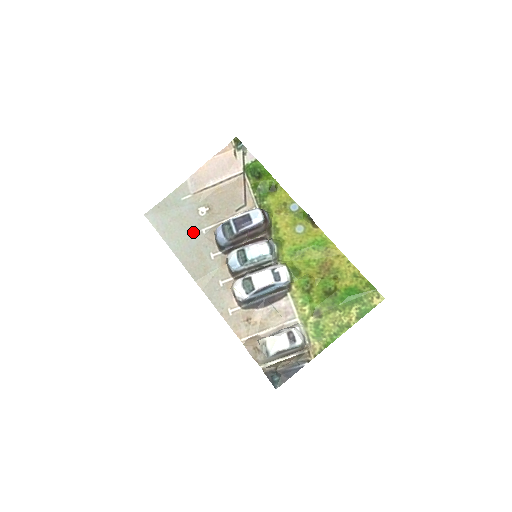
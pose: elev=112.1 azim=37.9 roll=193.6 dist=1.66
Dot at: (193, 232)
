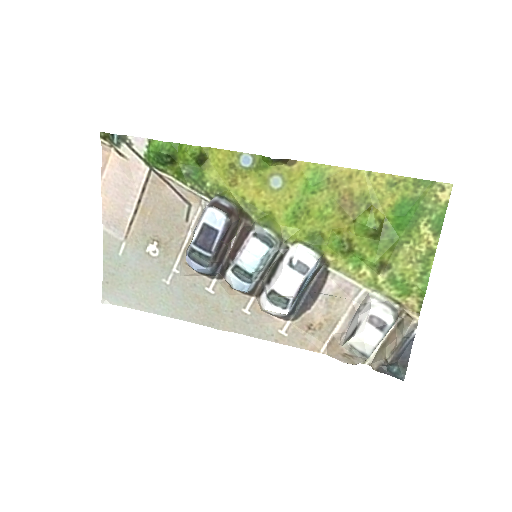
Dot at: (166, 281)
